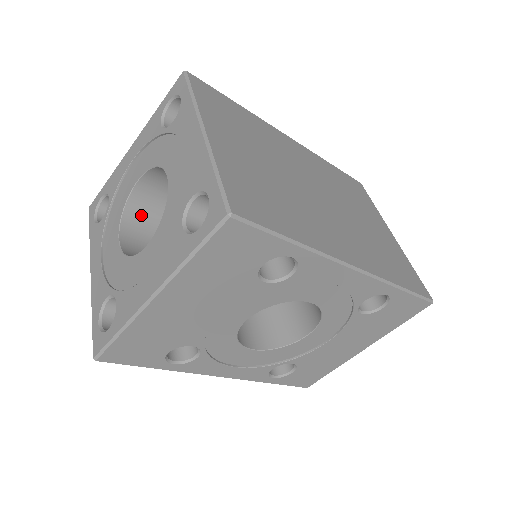
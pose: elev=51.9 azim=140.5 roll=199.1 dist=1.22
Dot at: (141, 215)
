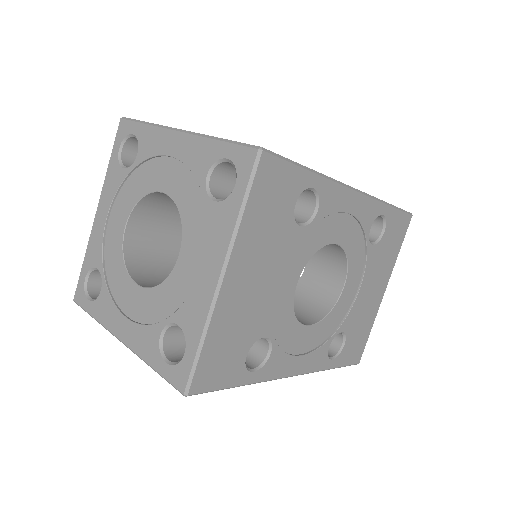
Dot at: (141, 261)
